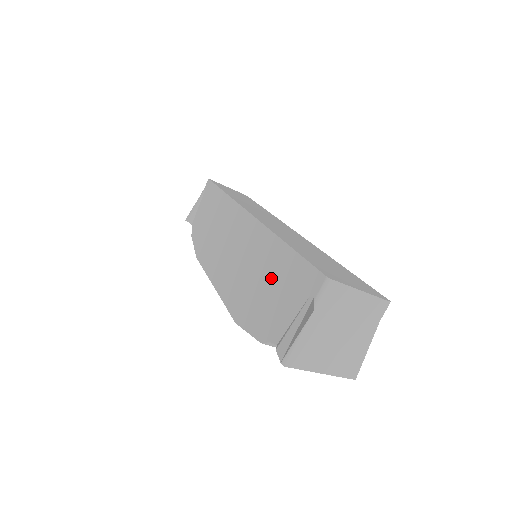
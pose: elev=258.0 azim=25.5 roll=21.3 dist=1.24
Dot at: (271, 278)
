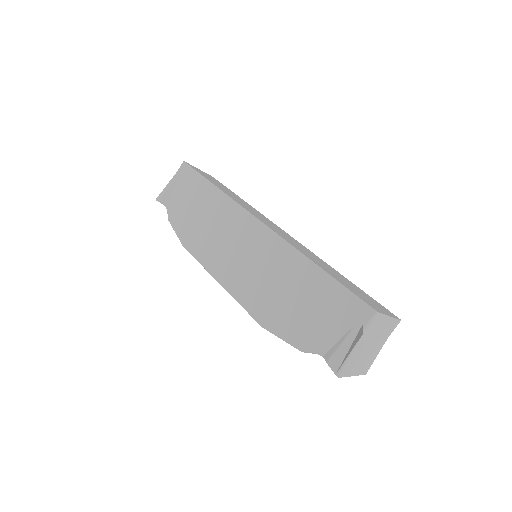
Dot at: (305, 296)
